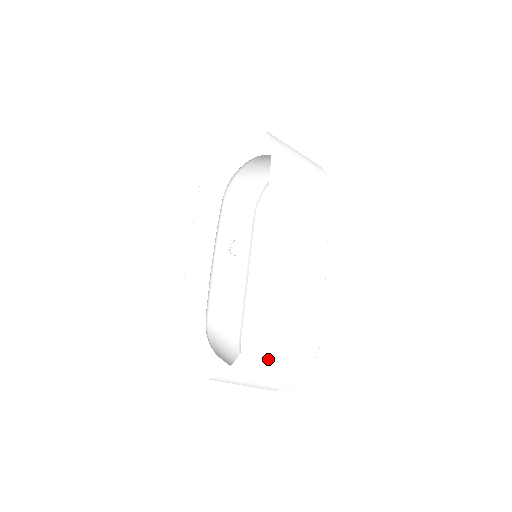
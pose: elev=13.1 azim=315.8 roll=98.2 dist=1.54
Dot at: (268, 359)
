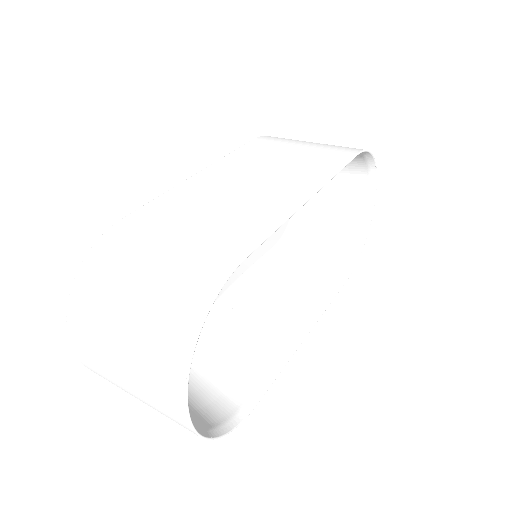
Dot at: (119, 282)
